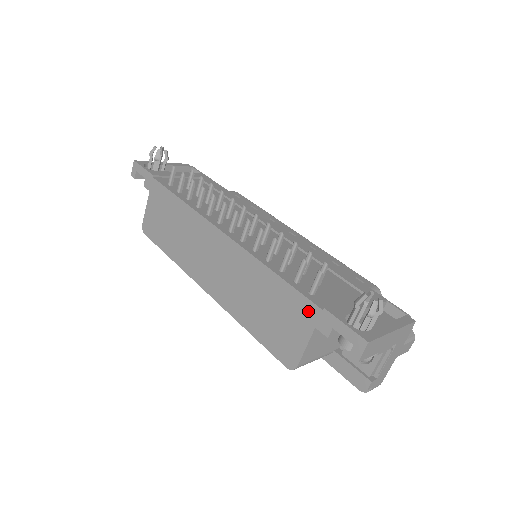
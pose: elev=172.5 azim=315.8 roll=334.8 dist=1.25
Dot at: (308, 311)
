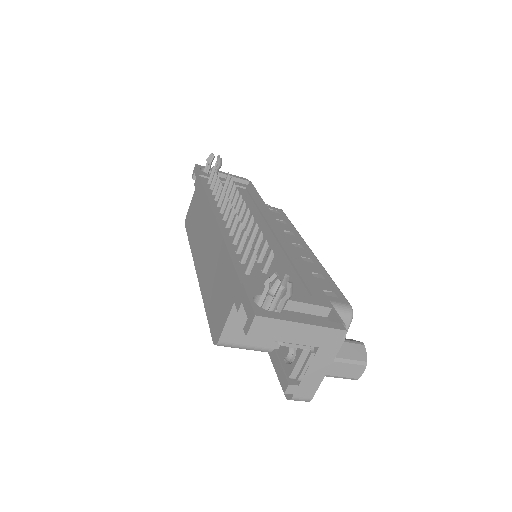
Dot at: (234, 286)
